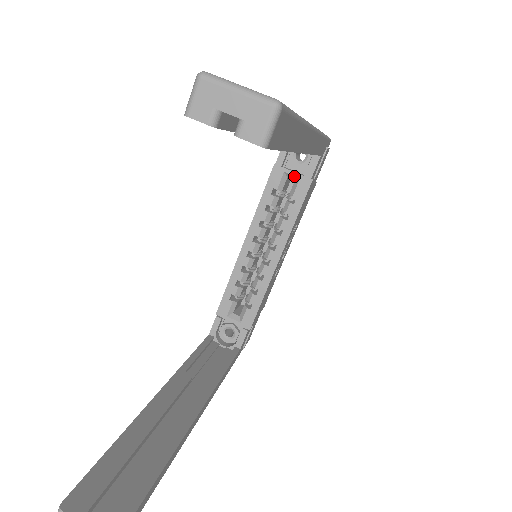
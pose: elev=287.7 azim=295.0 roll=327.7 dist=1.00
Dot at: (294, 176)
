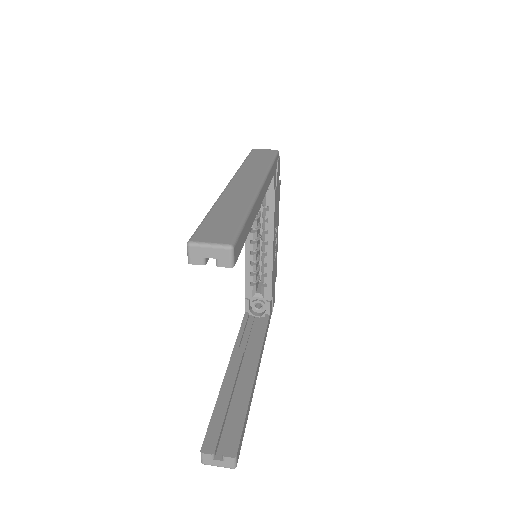
Dot at: occluded
